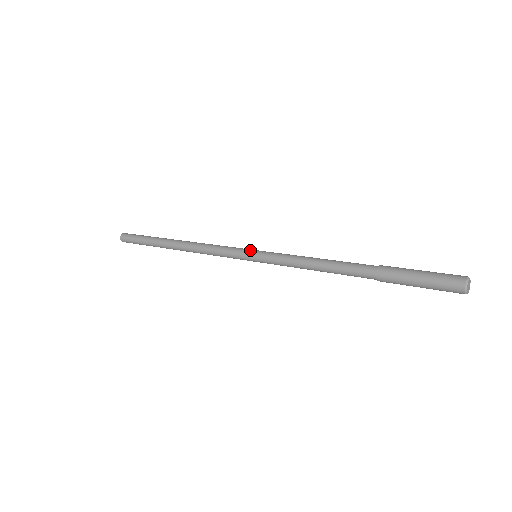
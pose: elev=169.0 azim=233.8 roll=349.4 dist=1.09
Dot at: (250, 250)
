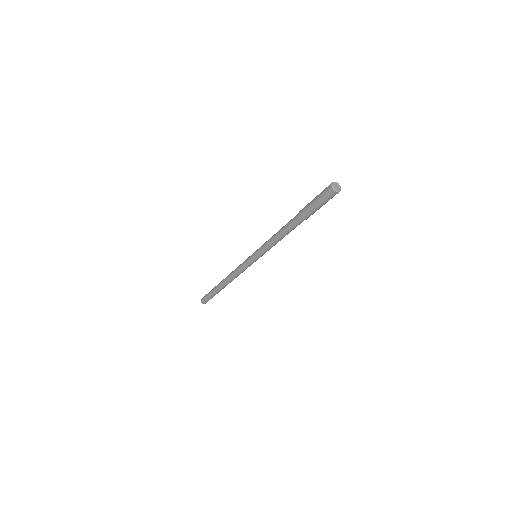
Dot at: (251, 255)
